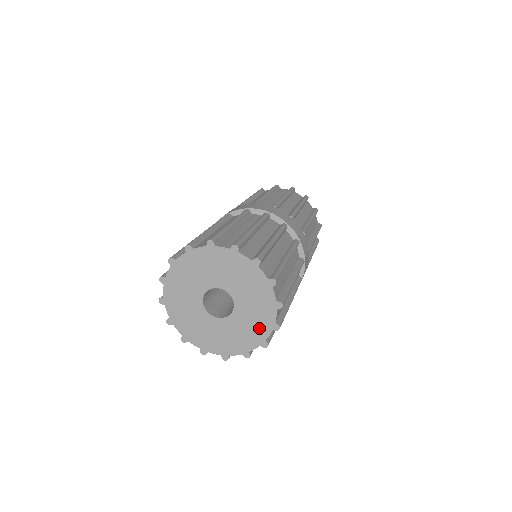
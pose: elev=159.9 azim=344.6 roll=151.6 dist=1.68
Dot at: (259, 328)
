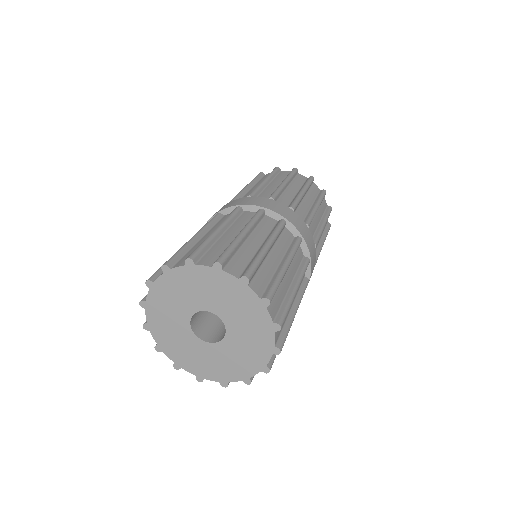
Dot at: (230, 371)
